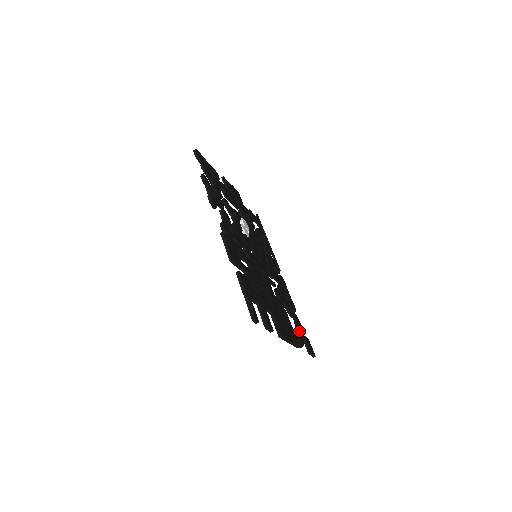
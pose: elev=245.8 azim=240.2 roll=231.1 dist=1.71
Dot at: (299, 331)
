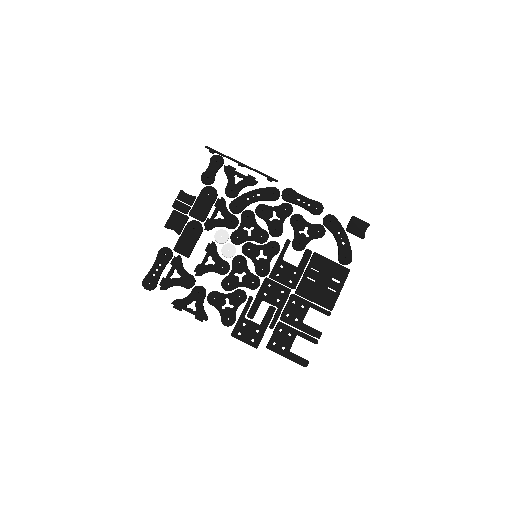
Dot at: (339, 240)
